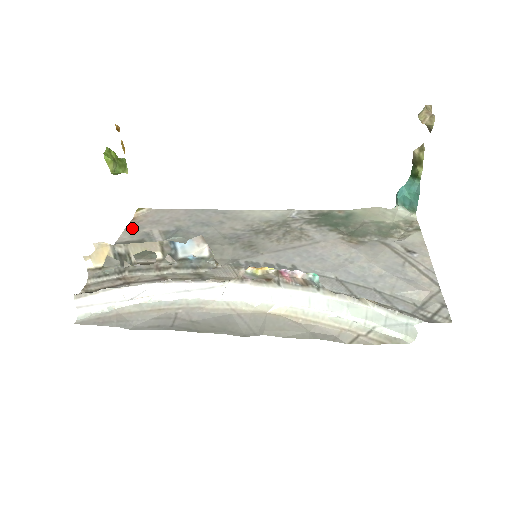
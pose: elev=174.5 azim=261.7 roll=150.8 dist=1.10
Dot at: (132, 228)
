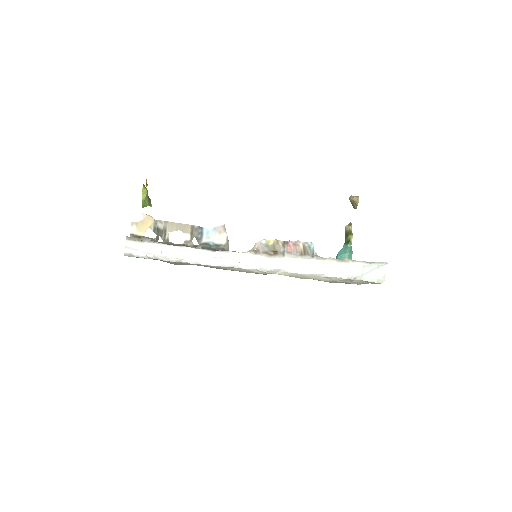
Dot at: occluded
